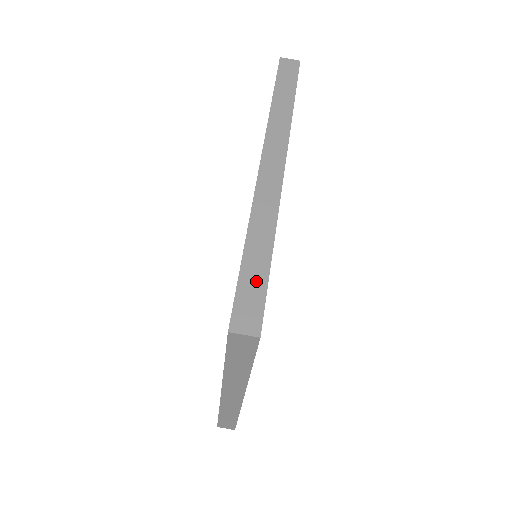
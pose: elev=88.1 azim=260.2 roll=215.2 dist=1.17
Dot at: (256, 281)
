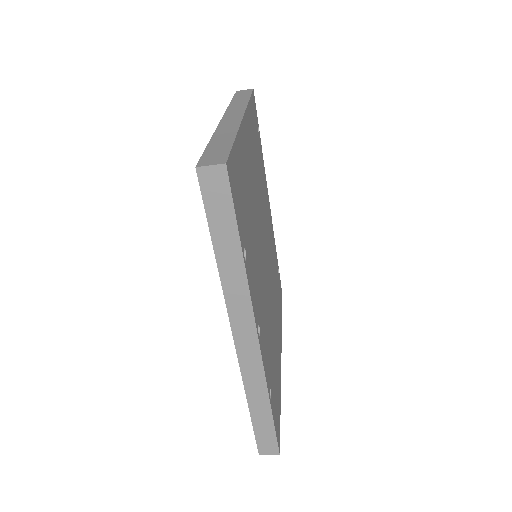
Dot at: (266, 428)
